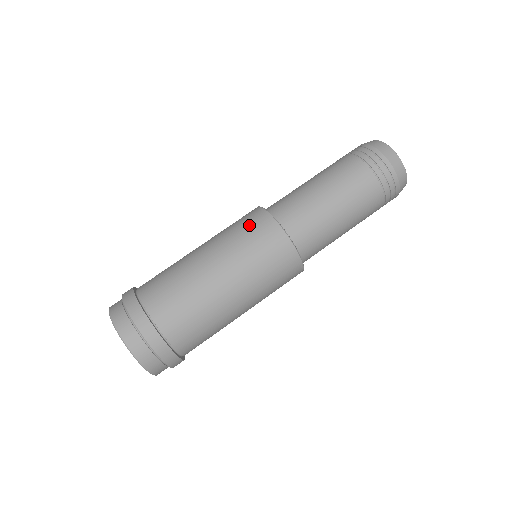
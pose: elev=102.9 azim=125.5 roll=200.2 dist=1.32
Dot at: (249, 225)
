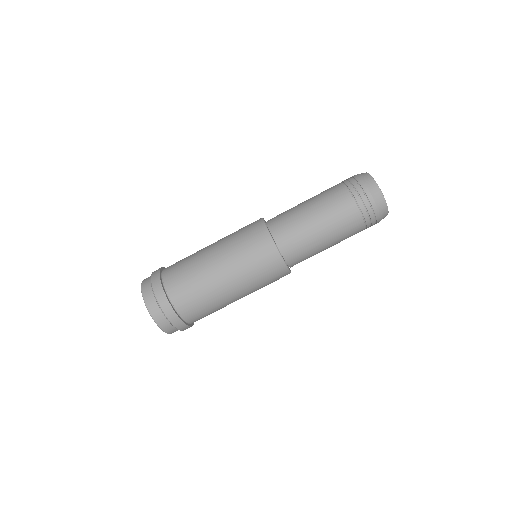
Dot at: (259, 253)
